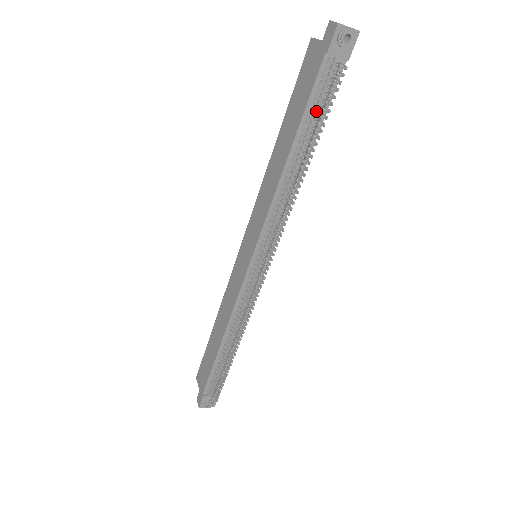
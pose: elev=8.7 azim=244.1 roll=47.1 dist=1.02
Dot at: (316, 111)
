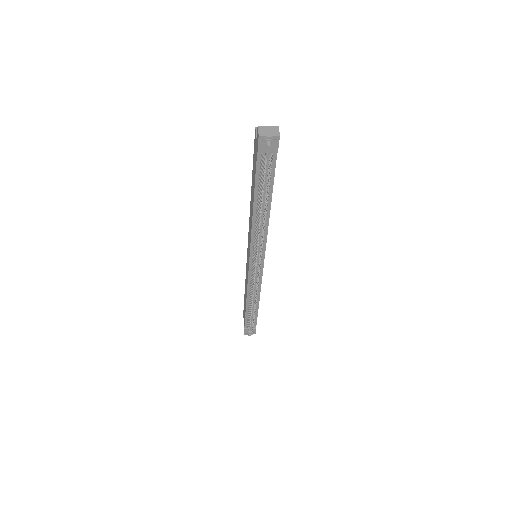
Dot at: (262, 185)
